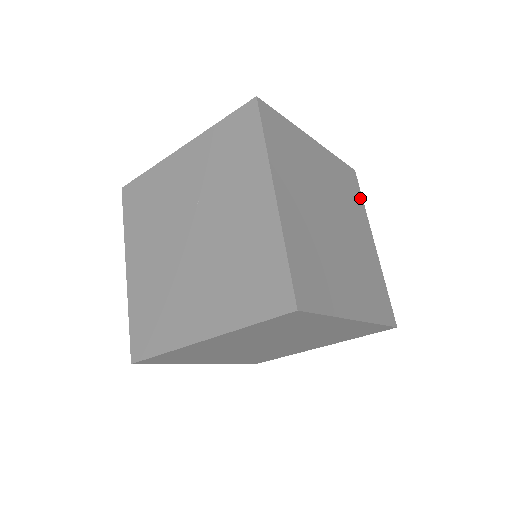
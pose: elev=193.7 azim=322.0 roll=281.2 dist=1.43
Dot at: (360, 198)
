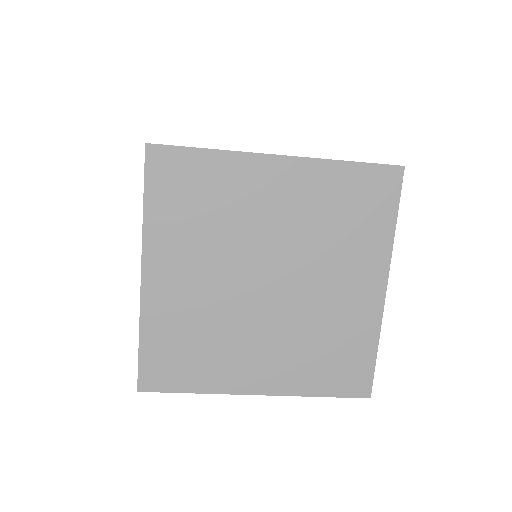
Dot at: (388, 218)
